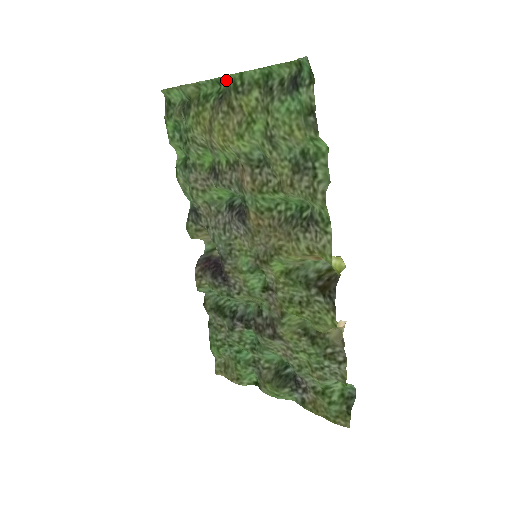
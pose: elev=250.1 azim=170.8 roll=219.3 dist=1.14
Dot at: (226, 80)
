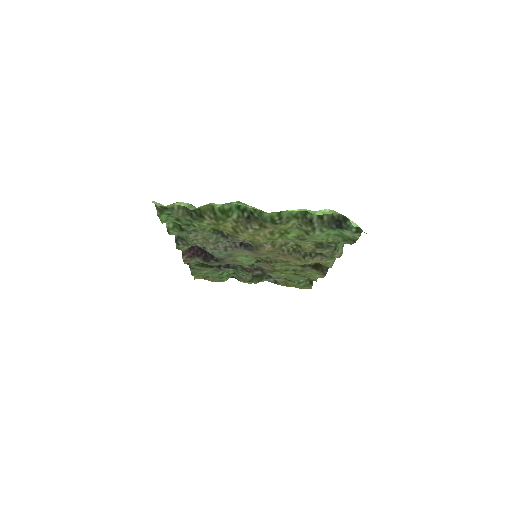
Dot at: (255, 208)
